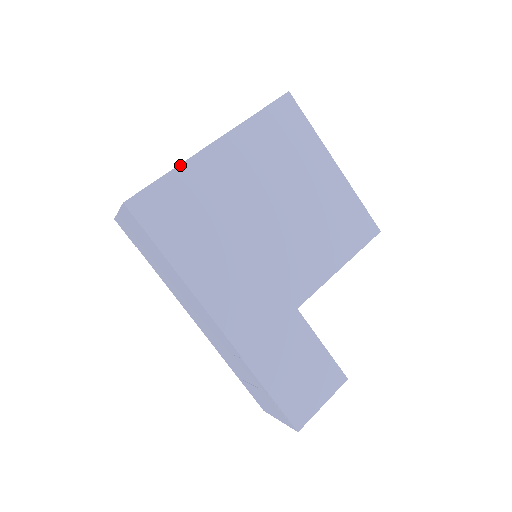
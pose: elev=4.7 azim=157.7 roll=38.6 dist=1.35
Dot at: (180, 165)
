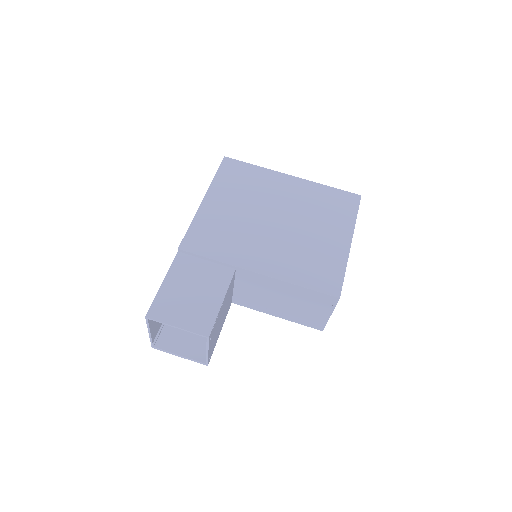
Dot at: (265, 168)
